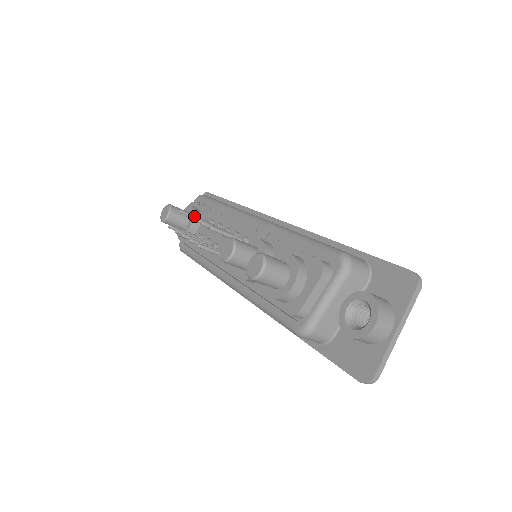
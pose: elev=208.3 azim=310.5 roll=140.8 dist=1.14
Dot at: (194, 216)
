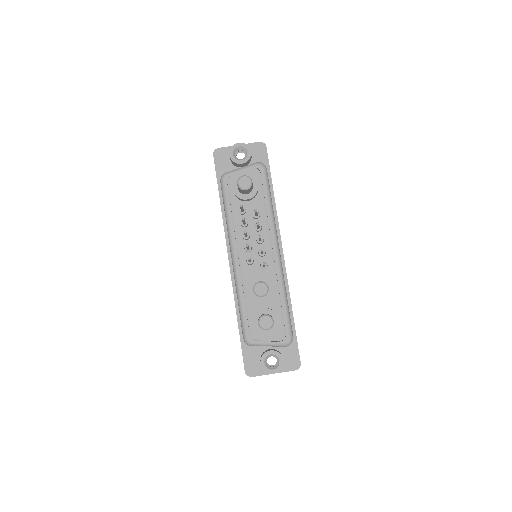
Dot at: occluded
